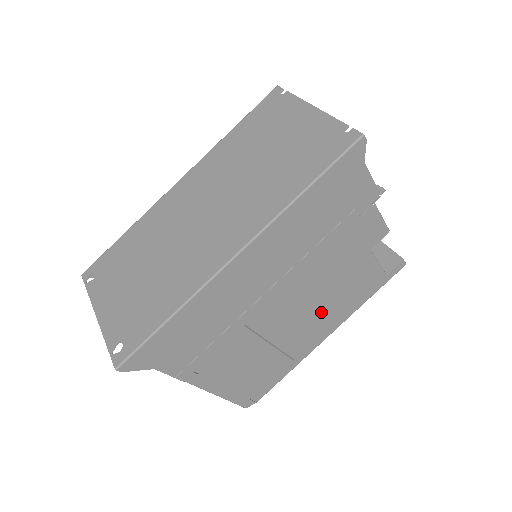
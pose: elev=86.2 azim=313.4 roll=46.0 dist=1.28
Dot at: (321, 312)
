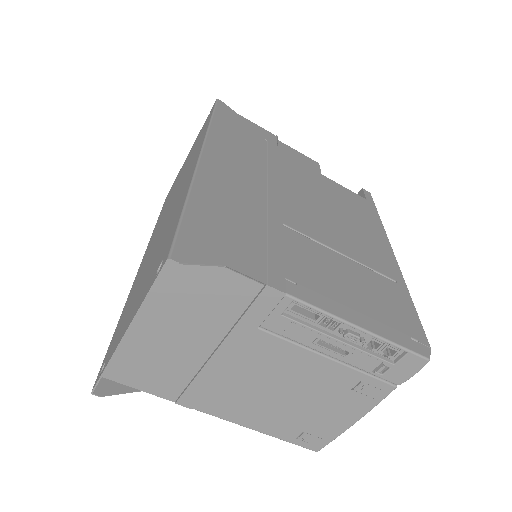
Dot at: (350, 225)
